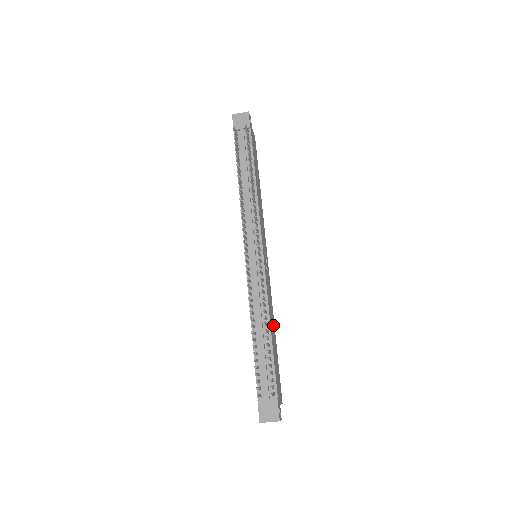
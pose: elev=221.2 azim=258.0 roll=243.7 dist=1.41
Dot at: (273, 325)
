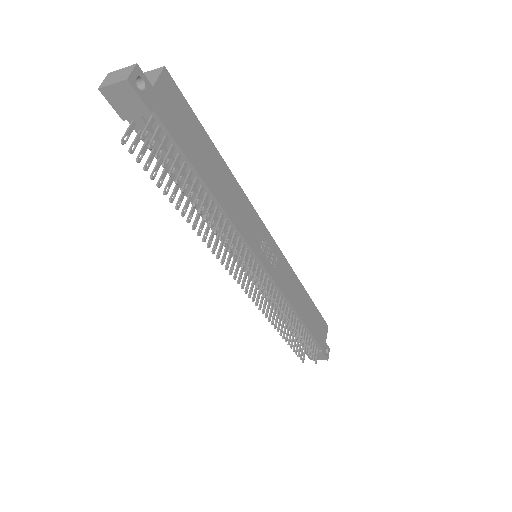
Dot at: (301, 294)
